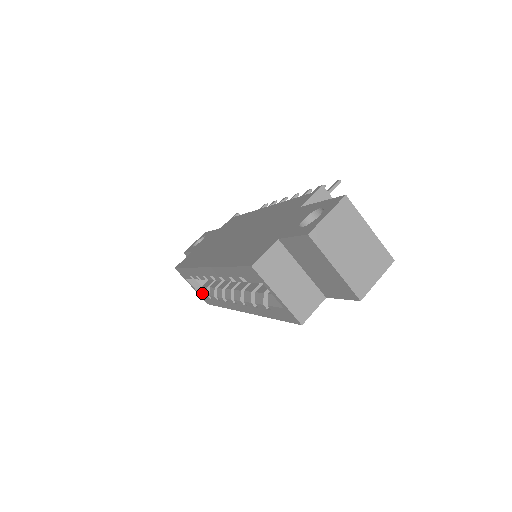
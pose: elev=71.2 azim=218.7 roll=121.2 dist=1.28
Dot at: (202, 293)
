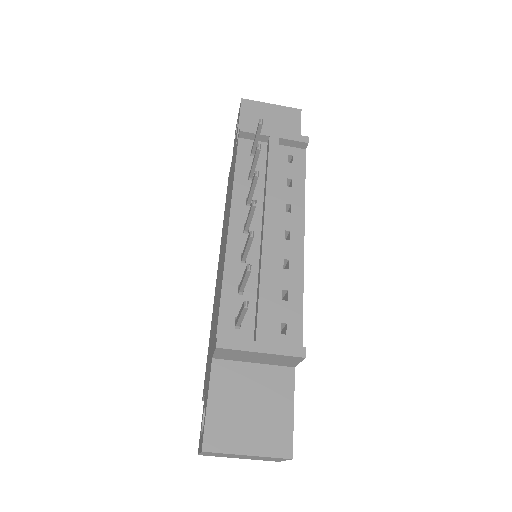
Dot at: occluded
